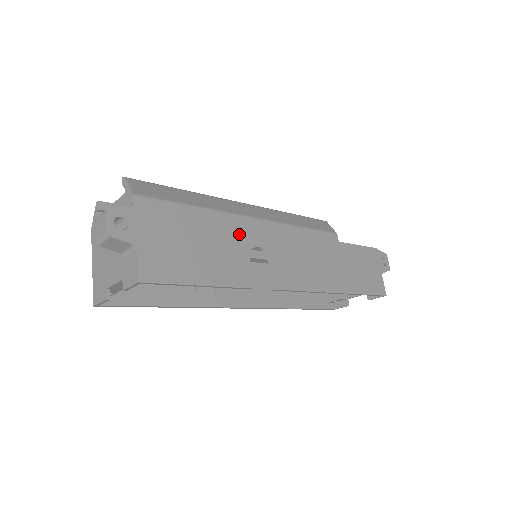
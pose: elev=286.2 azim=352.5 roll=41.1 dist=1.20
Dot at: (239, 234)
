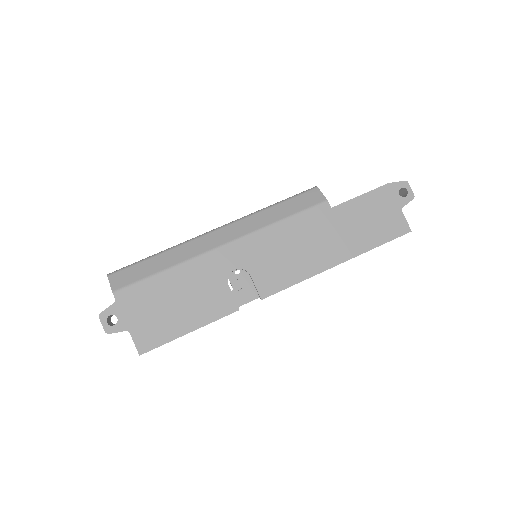
Dot at: (212, 270)
